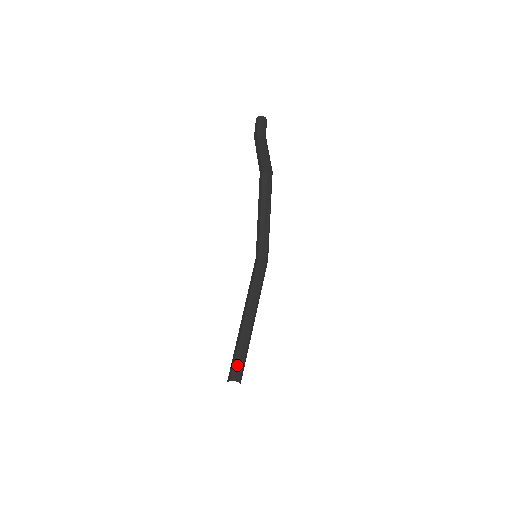
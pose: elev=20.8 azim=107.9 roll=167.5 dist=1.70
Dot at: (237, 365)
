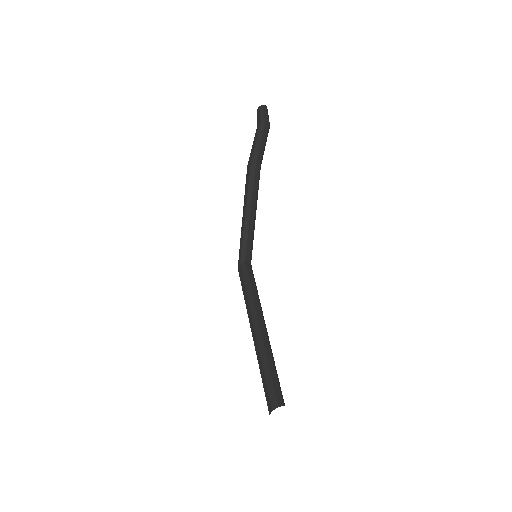
Dot at: (278, 385)
